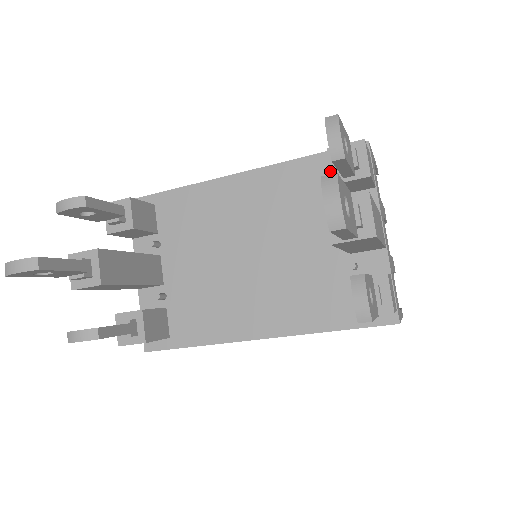
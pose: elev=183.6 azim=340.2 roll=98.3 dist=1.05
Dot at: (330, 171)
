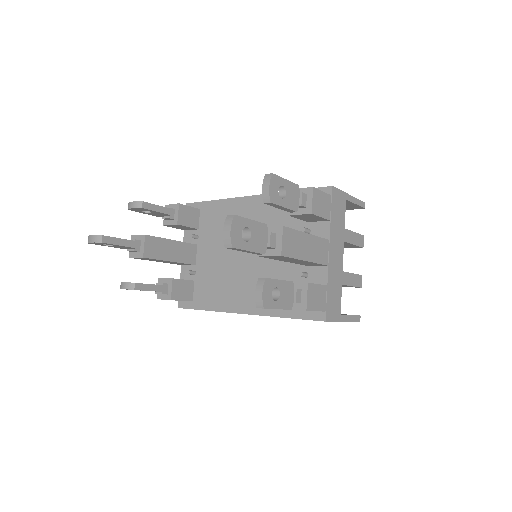
Dot at: occluded
